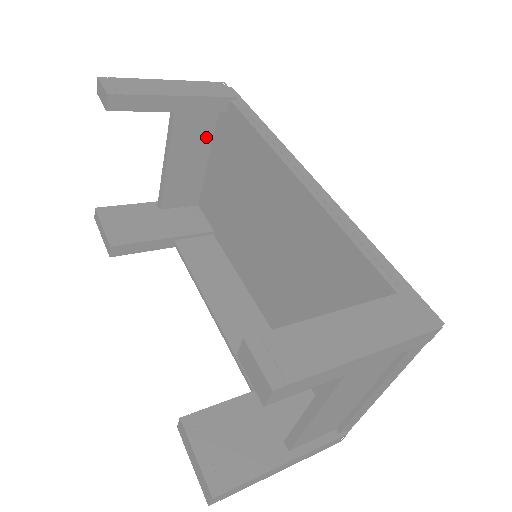
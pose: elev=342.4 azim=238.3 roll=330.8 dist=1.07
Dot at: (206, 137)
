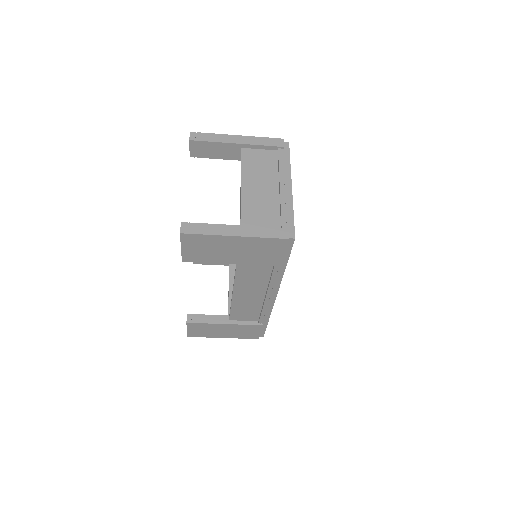
Dot at: occluded
